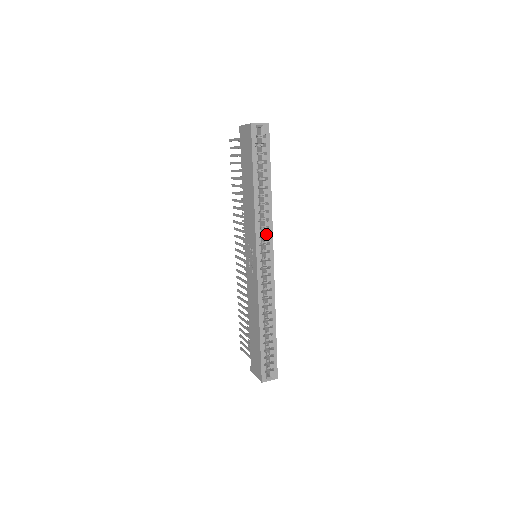
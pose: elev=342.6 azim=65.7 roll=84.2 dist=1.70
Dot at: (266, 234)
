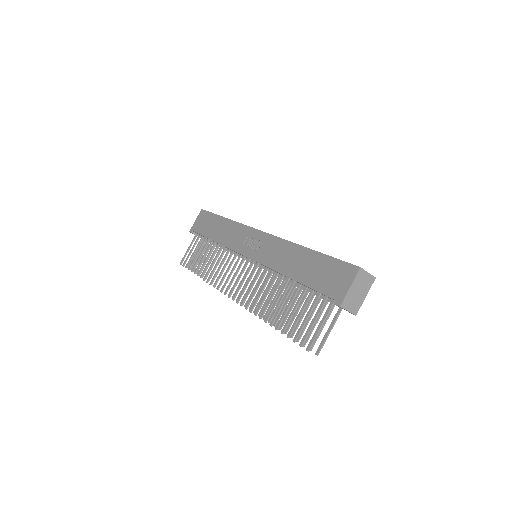
Dot at: occluded
